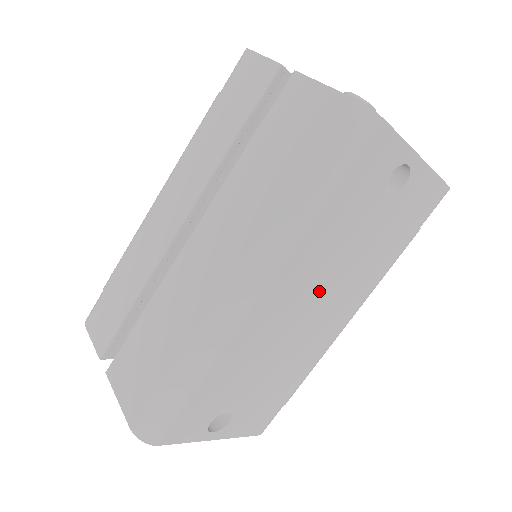
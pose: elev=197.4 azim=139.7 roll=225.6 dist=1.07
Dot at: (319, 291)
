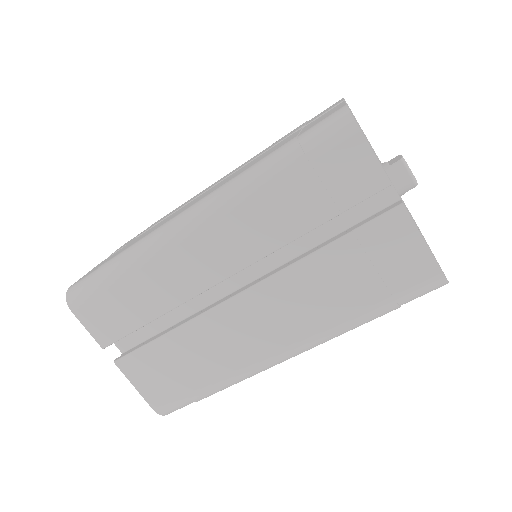
Dot at: occluded
